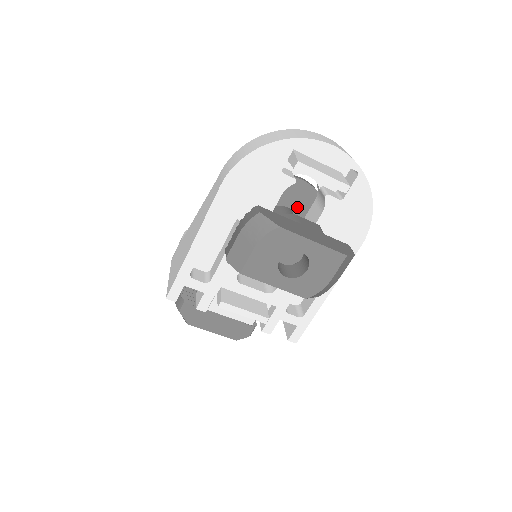
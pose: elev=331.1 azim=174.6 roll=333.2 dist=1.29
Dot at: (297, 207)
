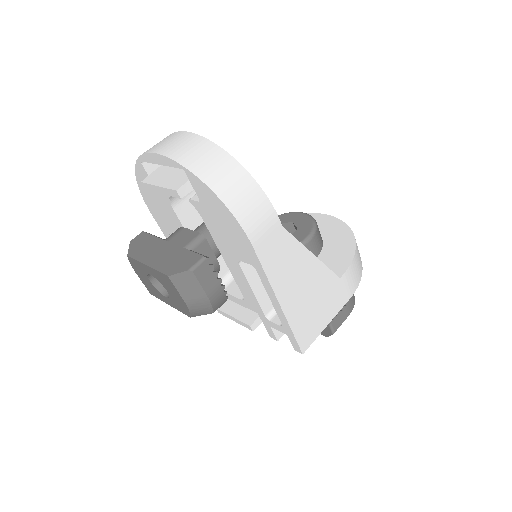
Dot at: occluded
